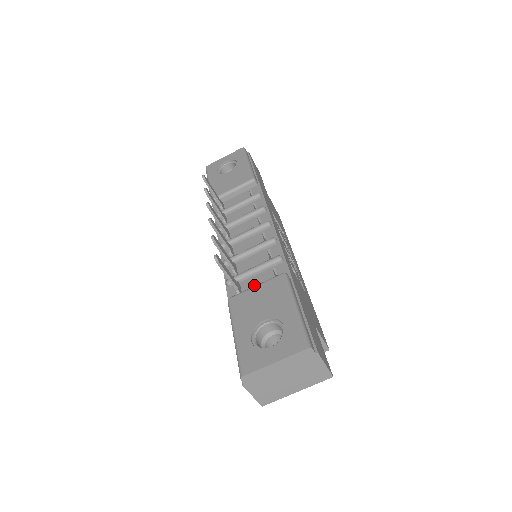
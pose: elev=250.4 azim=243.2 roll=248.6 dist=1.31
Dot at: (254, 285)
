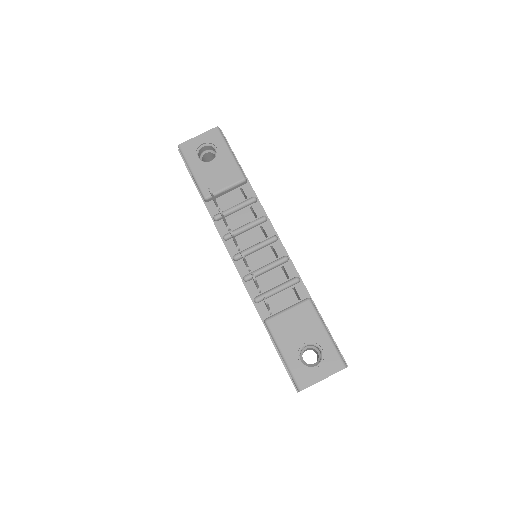
Dot at: (280, 304)
